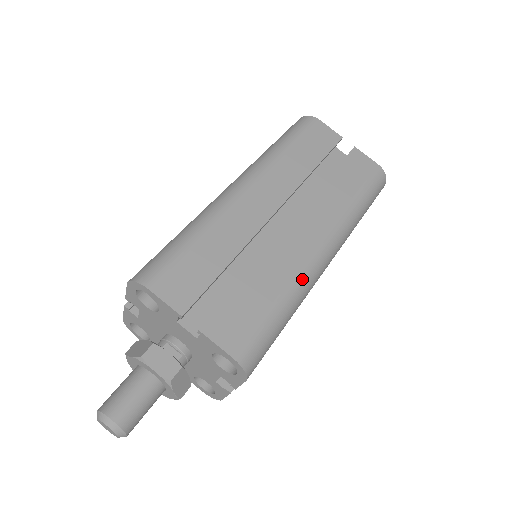
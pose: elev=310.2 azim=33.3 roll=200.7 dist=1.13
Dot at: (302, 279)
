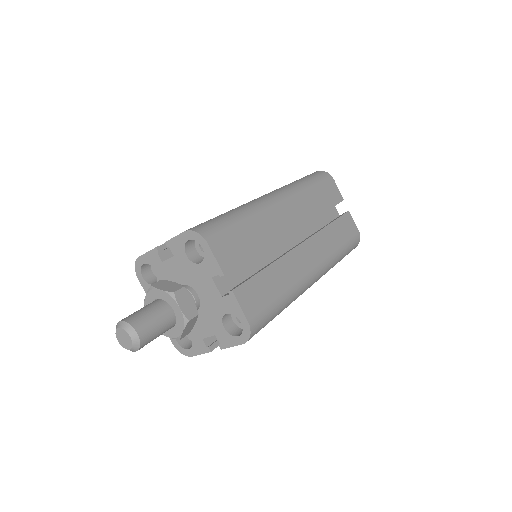
Dot at: (299, 287)
